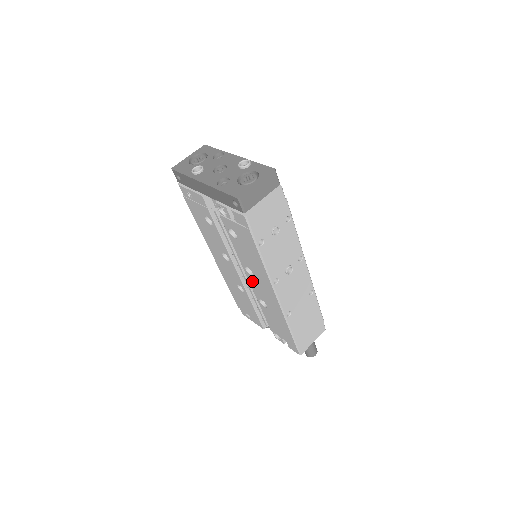
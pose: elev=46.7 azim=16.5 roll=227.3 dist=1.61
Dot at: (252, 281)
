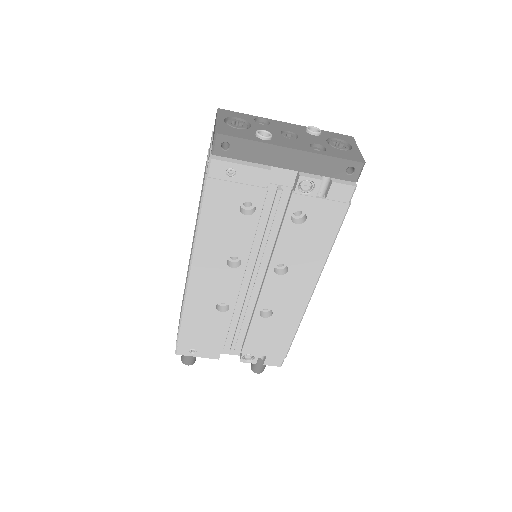
Dot at: (272, 284)
